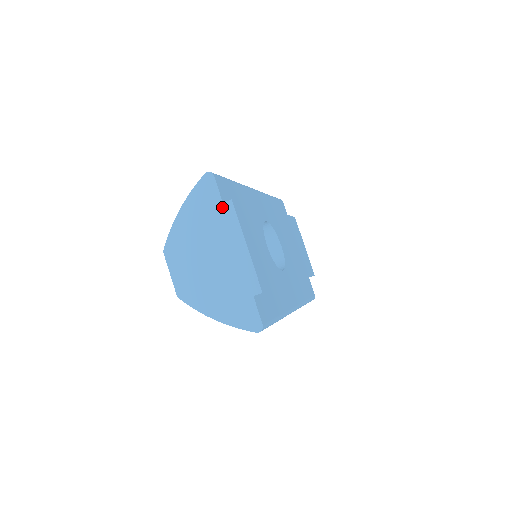
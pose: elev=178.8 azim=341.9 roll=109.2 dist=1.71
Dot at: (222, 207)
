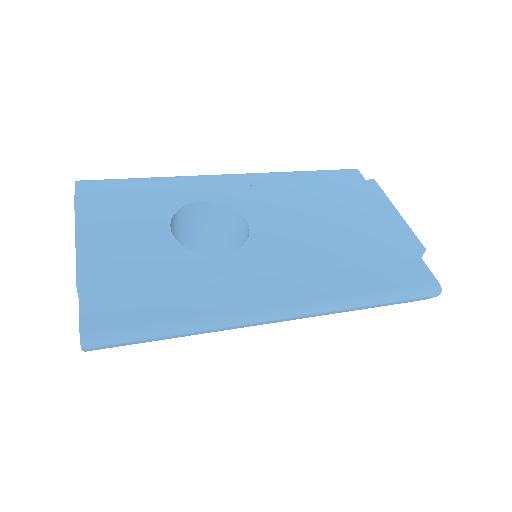
Dot at: occluded
